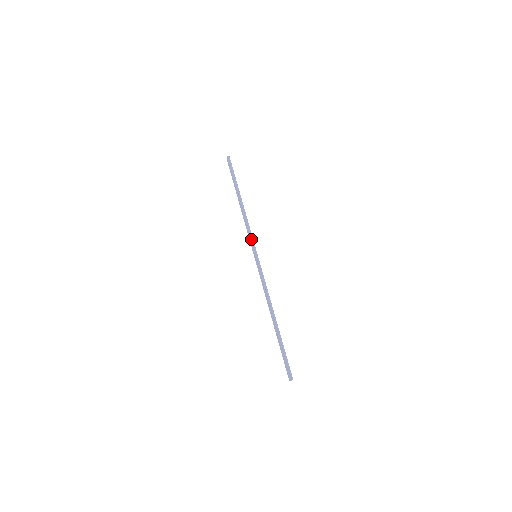
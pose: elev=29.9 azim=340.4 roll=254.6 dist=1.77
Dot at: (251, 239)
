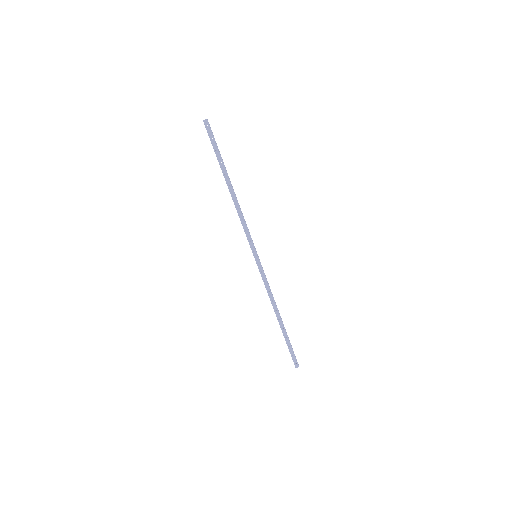
Dot at: occluded
